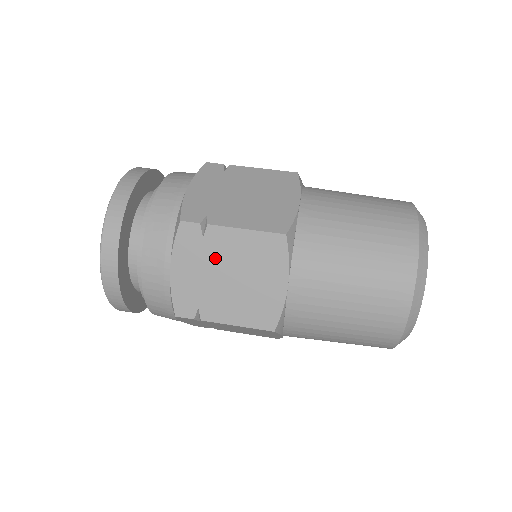
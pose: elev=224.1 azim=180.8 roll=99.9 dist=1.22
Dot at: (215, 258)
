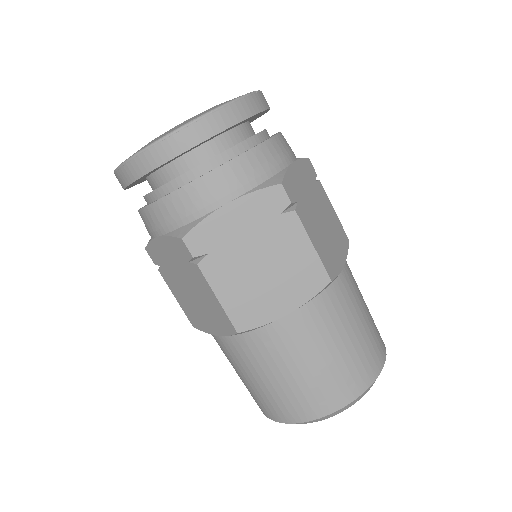
Dot at: (269, 237)
